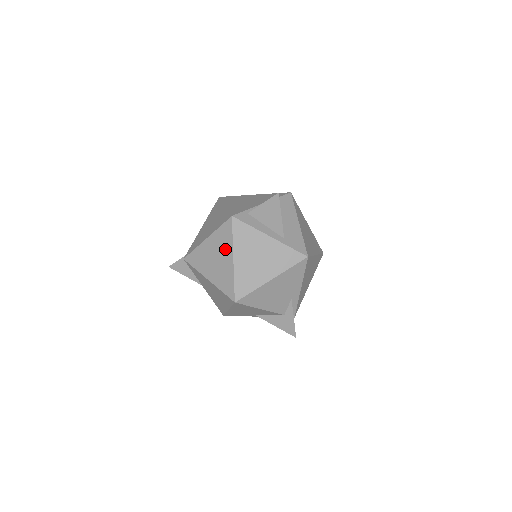
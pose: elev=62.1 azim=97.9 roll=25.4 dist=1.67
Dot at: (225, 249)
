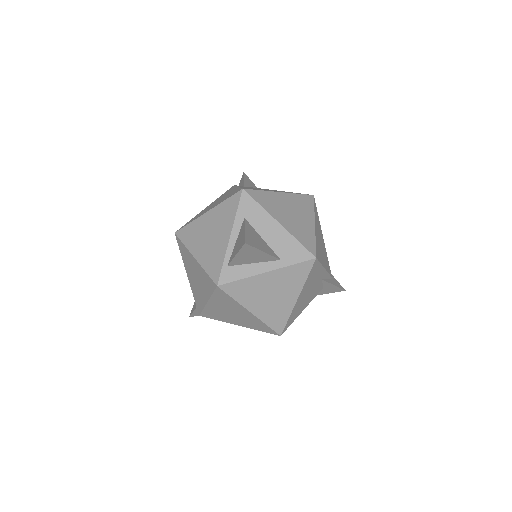
Dot at: (235, 307)
